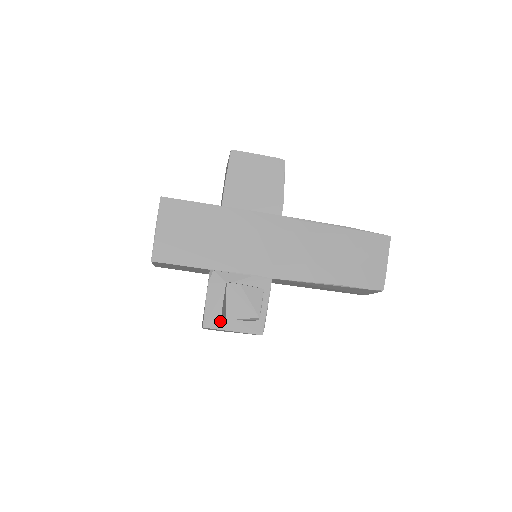
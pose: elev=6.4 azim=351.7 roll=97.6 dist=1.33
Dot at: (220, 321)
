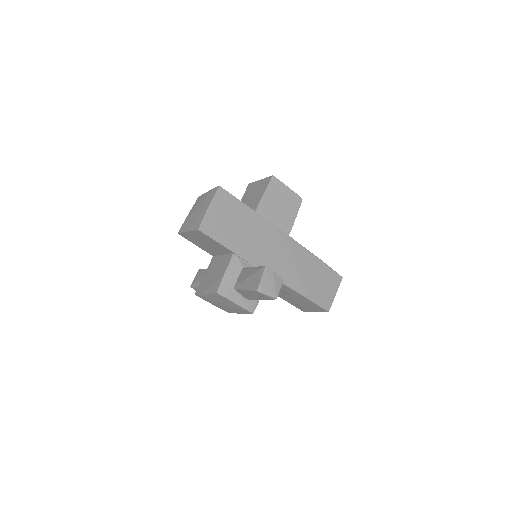
Dot at: (230, 293)
